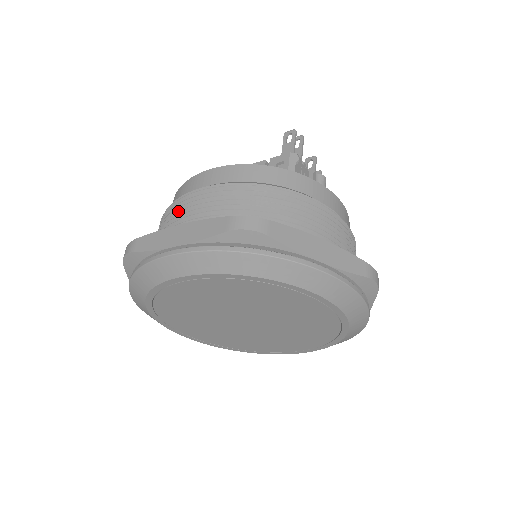
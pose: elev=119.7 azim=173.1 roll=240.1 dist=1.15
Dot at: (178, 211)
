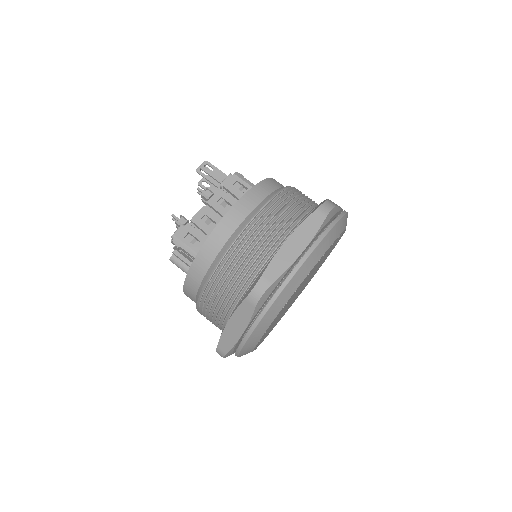
Dot at: (252, 243)
